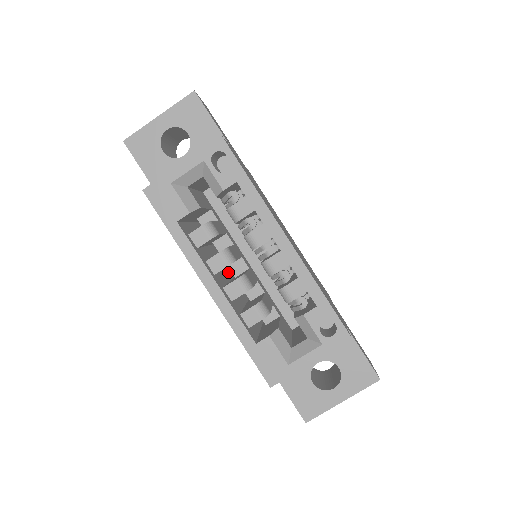
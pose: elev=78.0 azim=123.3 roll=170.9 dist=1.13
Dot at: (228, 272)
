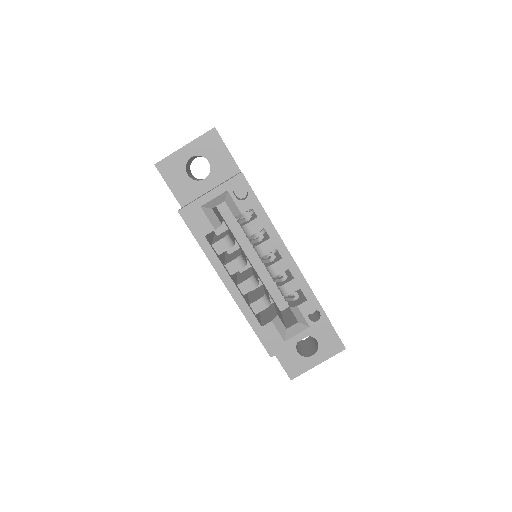
Dot at: occluded
